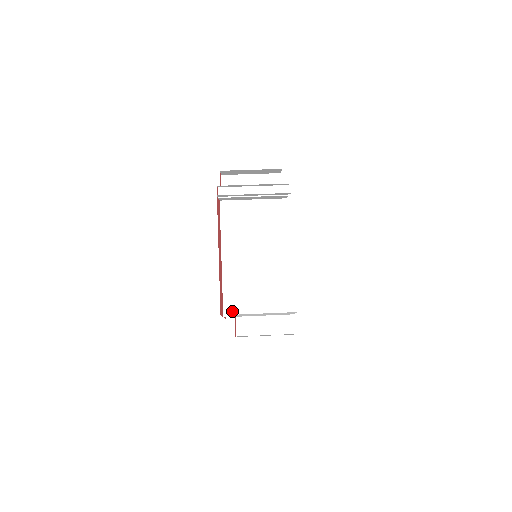
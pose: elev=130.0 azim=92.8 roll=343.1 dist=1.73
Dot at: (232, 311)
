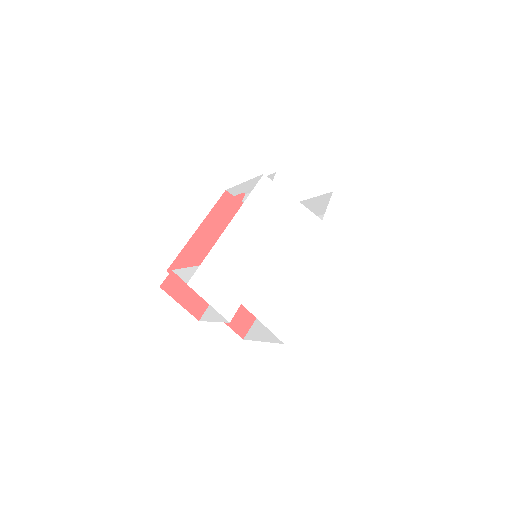
Dot at: occluded
